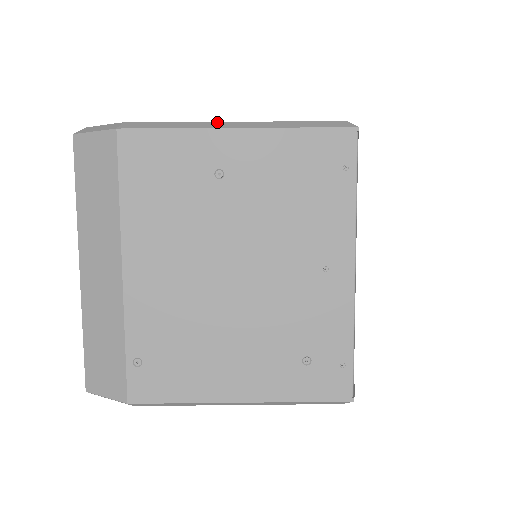
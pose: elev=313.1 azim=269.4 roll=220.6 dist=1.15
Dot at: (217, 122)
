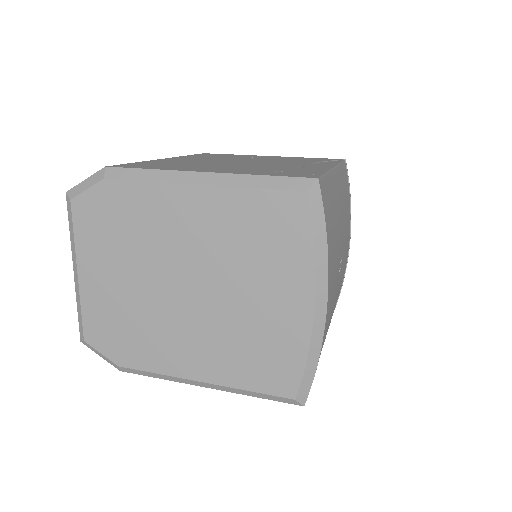
Dot at: occluded
